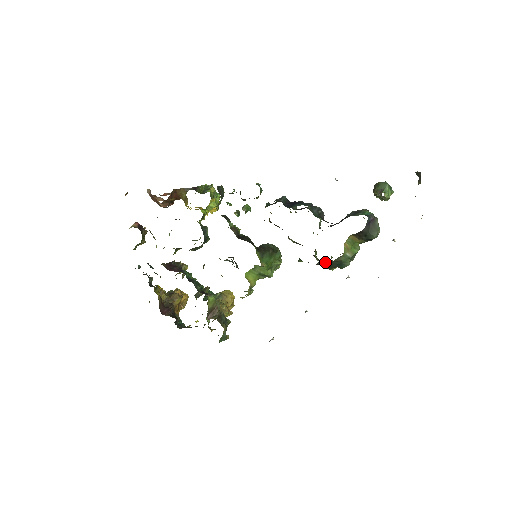
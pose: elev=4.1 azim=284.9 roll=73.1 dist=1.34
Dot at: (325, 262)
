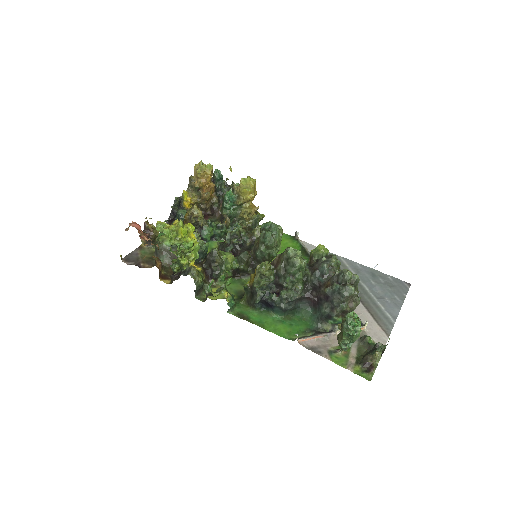
Dot at: occluded
